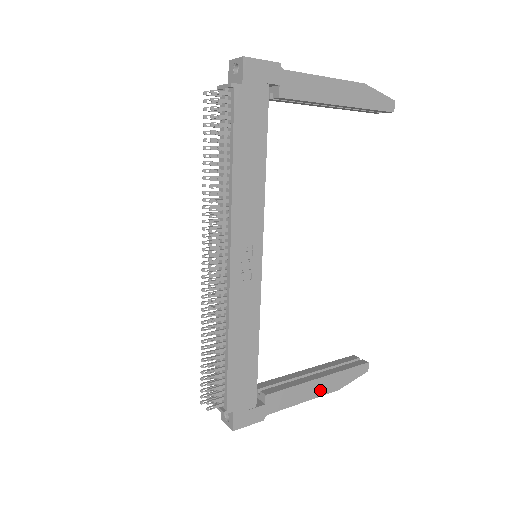
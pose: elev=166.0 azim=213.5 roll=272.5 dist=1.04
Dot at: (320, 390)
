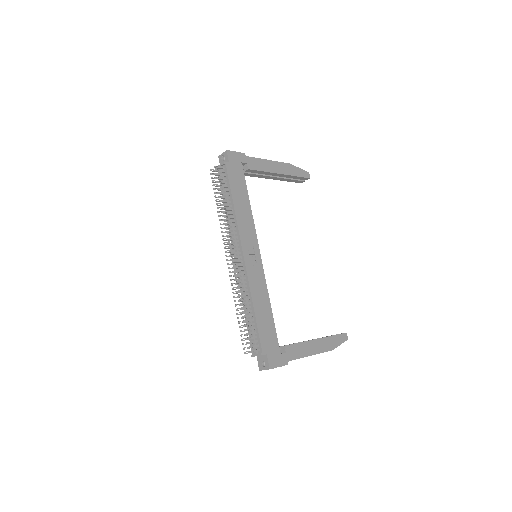
Dot at: (319, 348)
